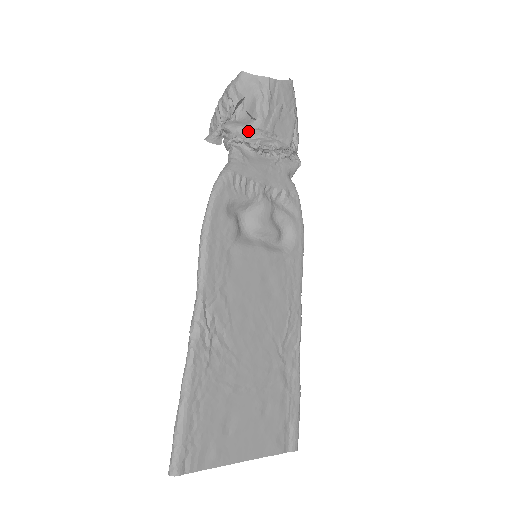
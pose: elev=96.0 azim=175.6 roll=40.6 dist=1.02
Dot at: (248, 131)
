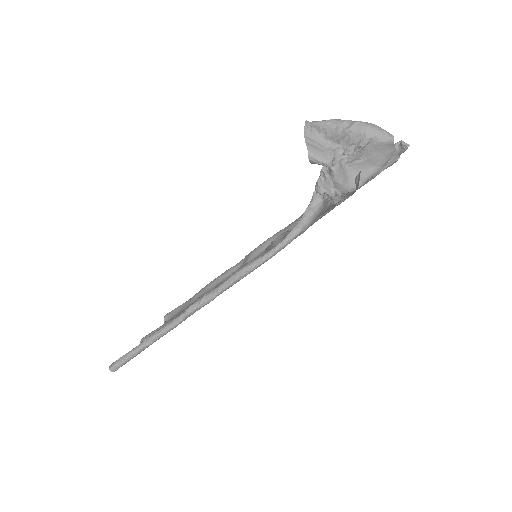
Dot at: (343, 192)
